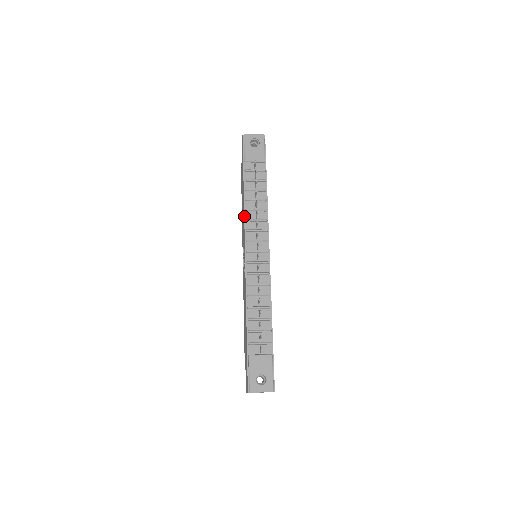
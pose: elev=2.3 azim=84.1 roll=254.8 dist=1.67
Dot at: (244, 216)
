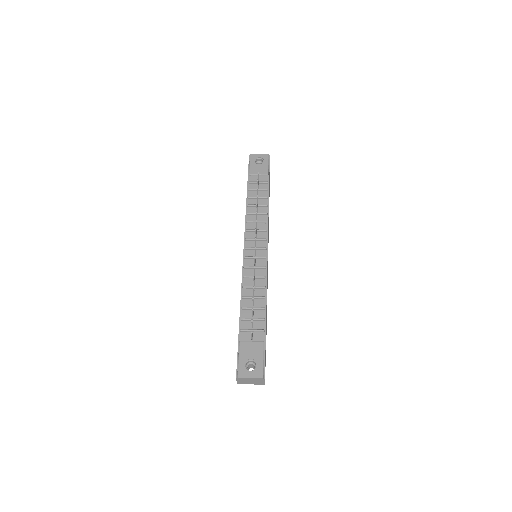
Dot at: (245, 219)
